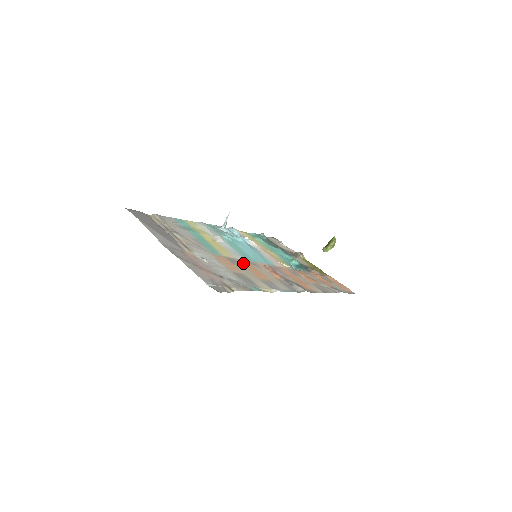
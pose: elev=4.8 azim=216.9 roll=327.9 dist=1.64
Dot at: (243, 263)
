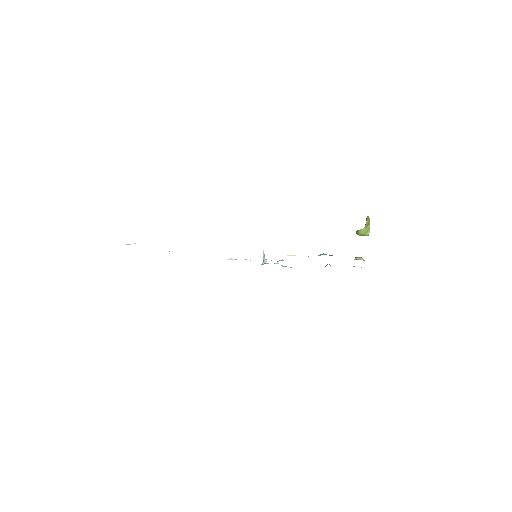
Dot at: occluded
